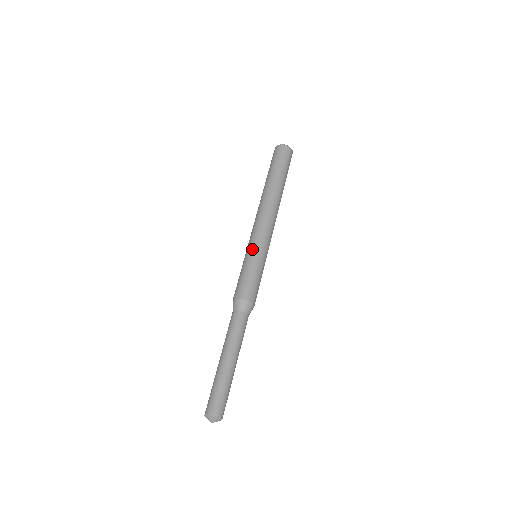
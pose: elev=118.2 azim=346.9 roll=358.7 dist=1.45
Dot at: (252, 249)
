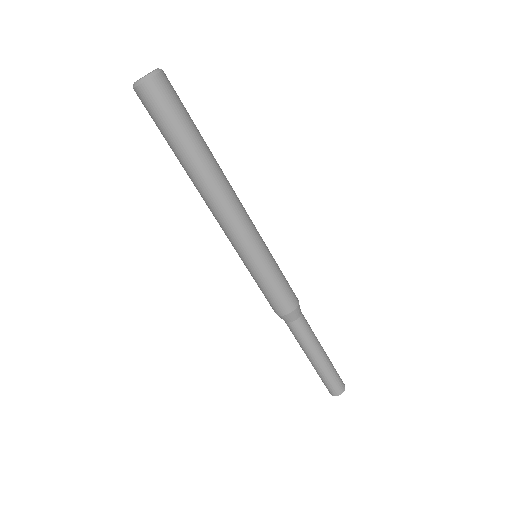
Dot at: (246, 264)
